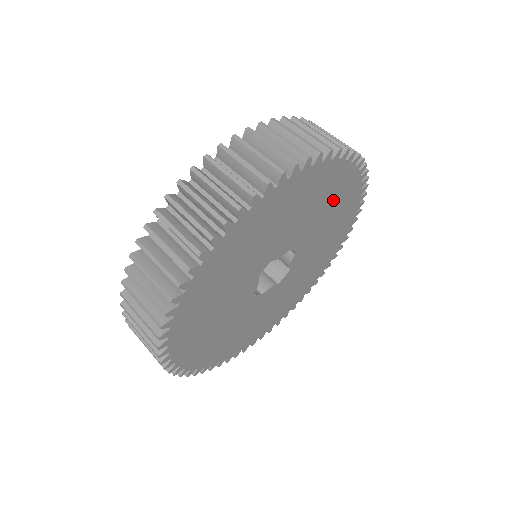
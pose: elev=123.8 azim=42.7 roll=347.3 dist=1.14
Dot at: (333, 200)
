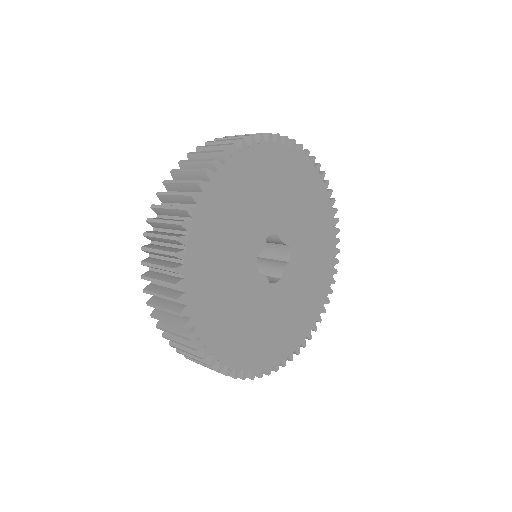
Dot at: (319, 241)
